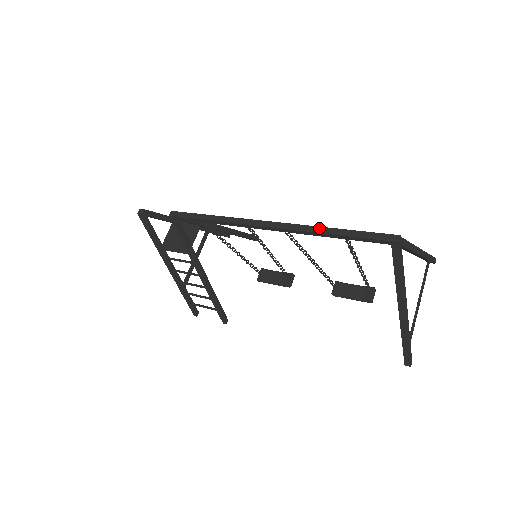
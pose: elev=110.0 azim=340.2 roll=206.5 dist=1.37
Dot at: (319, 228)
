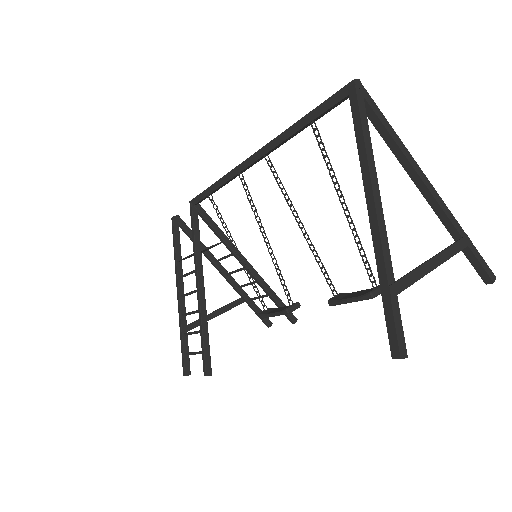
Dot at: (291, 128)
